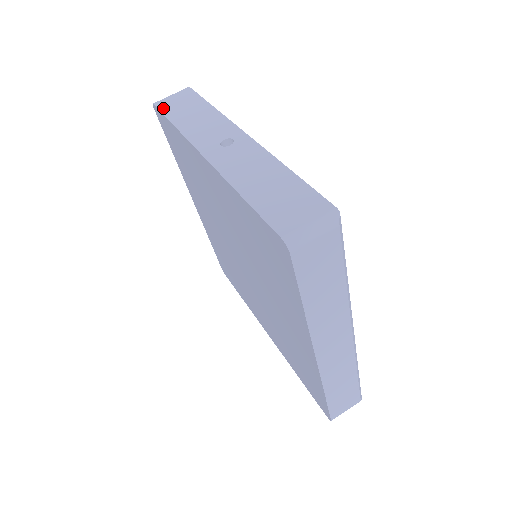
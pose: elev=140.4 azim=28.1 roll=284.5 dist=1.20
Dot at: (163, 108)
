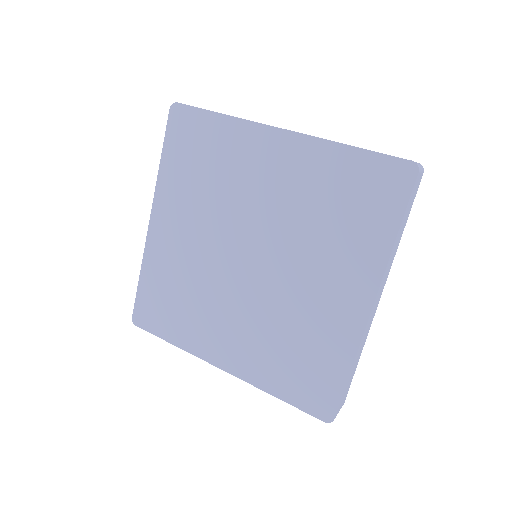
Dot at: (193, 106)
